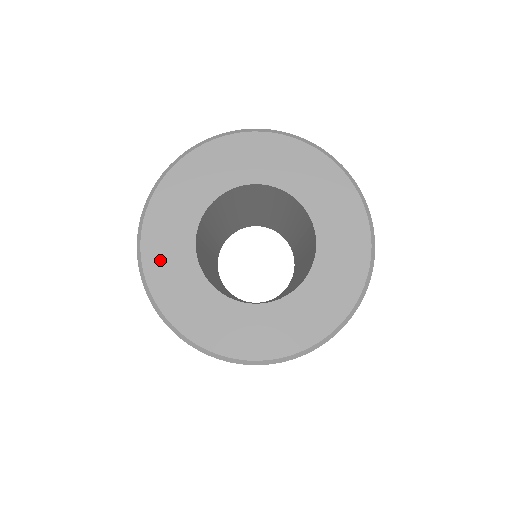
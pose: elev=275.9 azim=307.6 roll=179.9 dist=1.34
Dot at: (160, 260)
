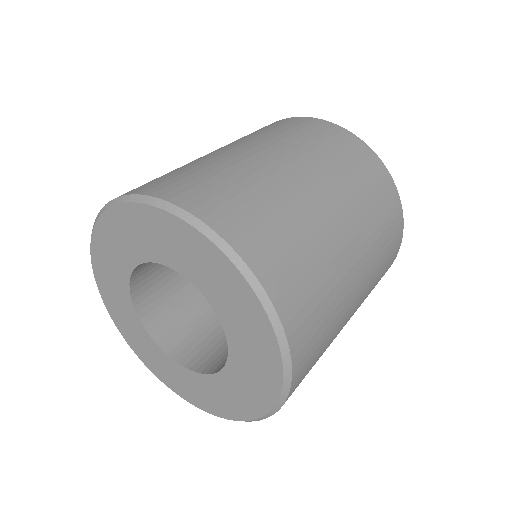
Dot at: (103, 259)
